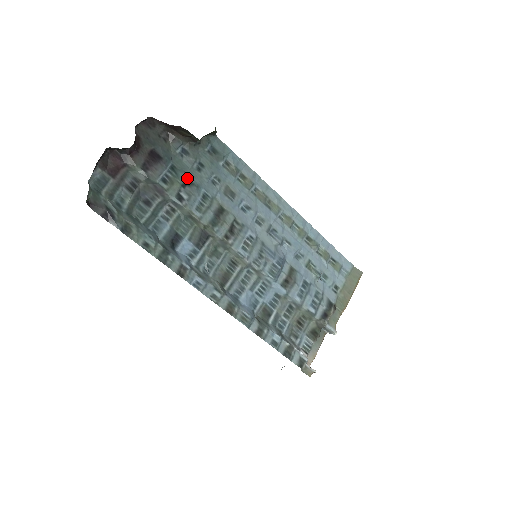
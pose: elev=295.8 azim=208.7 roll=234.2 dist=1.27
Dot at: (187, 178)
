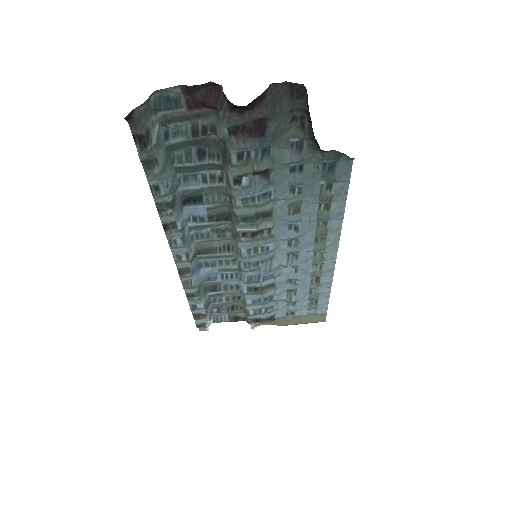
Dot at: (269, 169)
